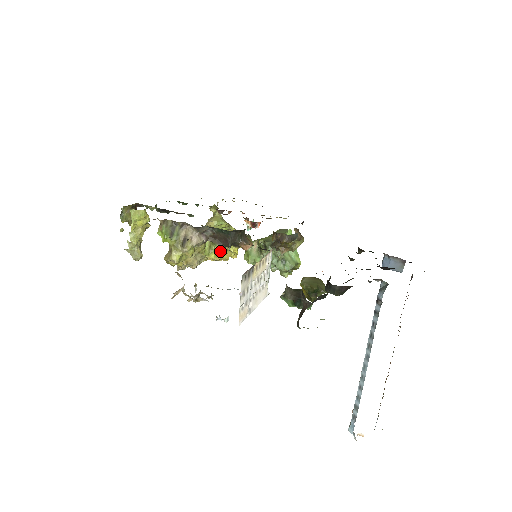
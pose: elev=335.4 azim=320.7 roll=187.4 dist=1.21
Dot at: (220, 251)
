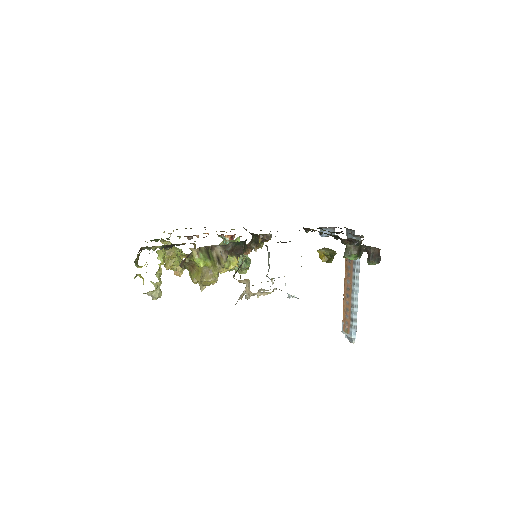
Dot at: (237, 260)
